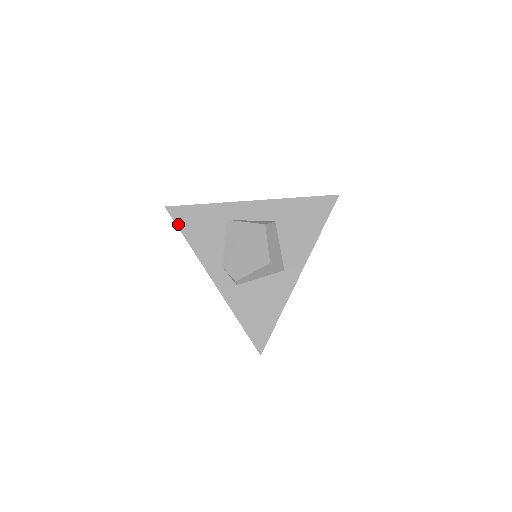
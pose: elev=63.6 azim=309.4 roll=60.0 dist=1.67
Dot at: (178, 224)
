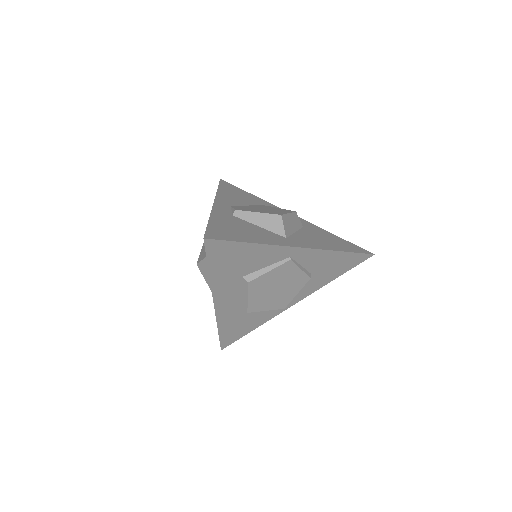
Dot at: (221, 184)
